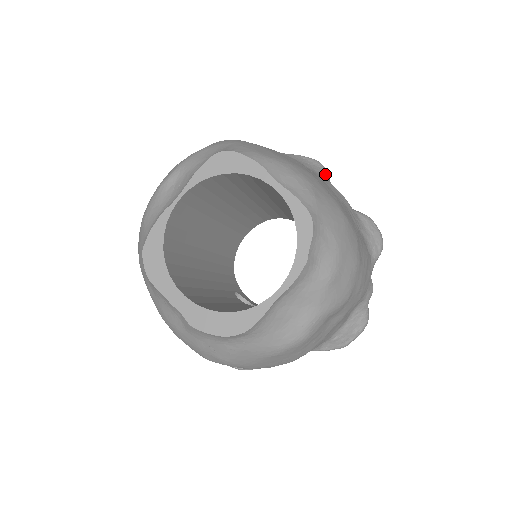
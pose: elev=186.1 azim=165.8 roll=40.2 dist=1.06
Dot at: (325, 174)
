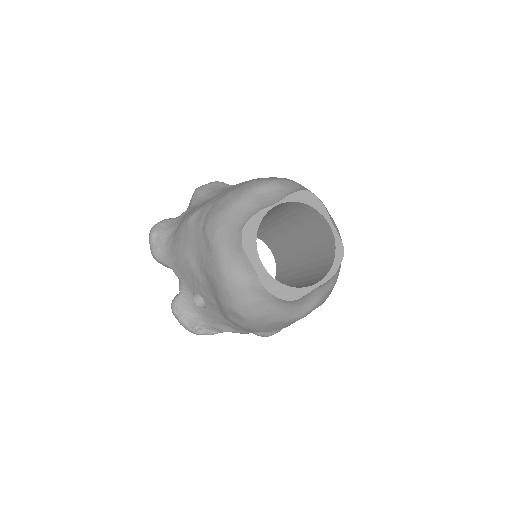
Dot at: occluded
